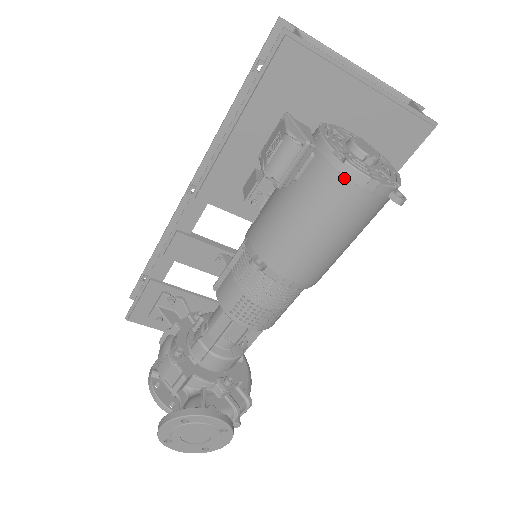
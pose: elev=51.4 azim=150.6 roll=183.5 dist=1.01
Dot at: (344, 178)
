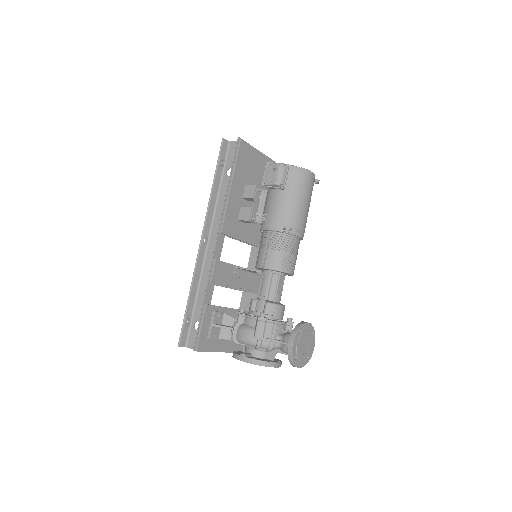
Dot at: (305, 174)
